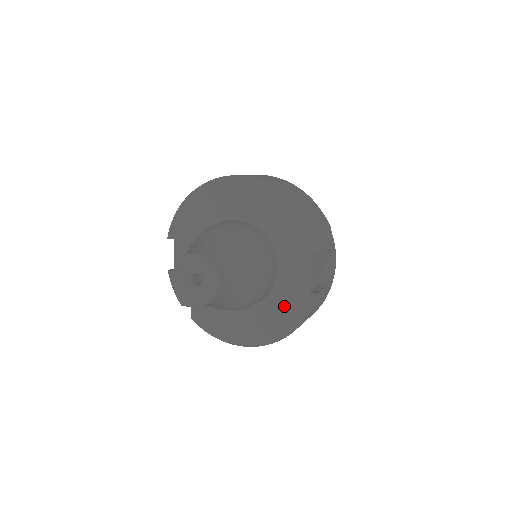
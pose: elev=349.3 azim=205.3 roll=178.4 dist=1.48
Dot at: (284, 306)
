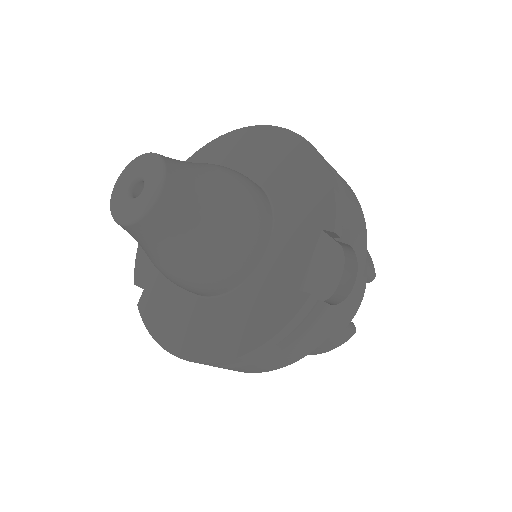
Dot at: (257, 305)
